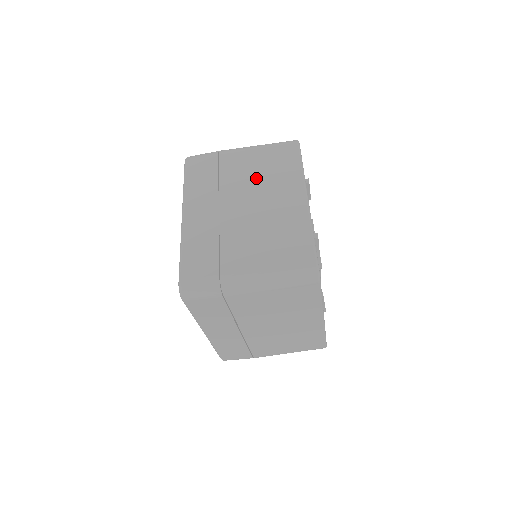
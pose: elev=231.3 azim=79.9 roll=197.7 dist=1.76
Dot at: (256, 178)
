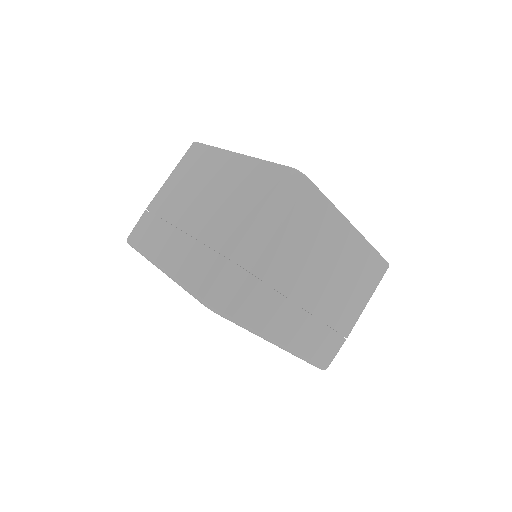
Dot at: (188, 188)
